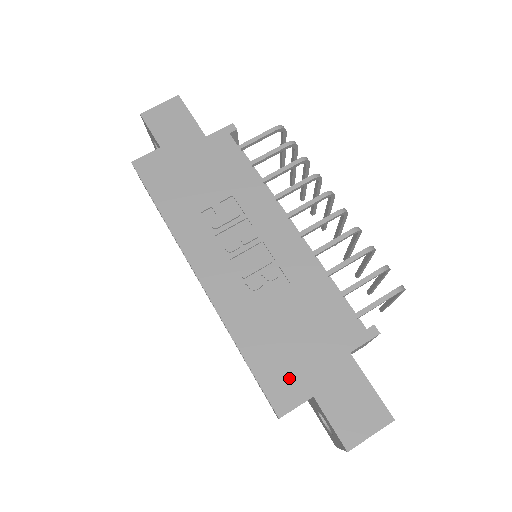
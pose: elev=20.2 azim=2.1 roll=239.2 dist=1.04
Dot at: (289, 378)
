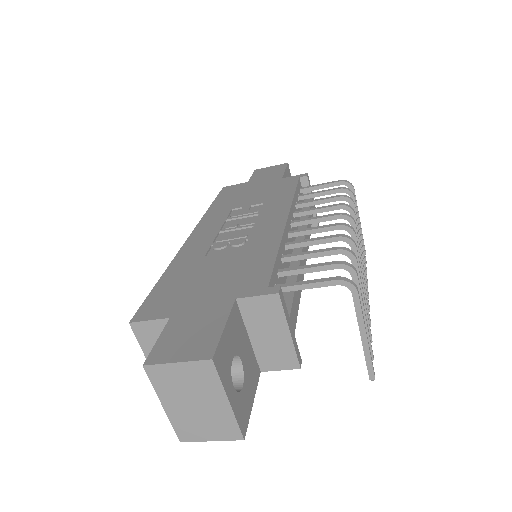
Dot at: (169, 301)
